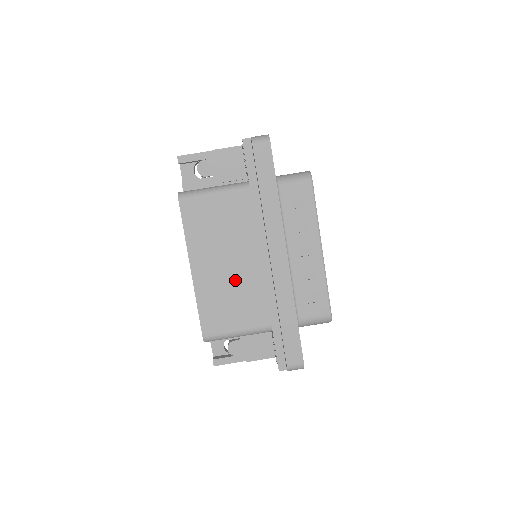
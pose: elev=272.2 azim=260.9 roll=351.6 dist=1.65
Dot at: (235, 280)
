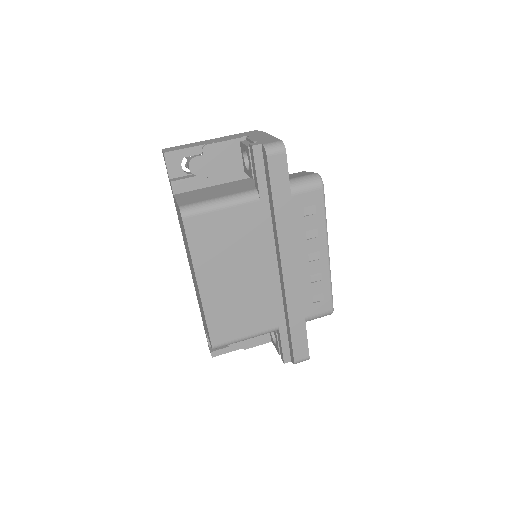
Dot at: (244, 291)
